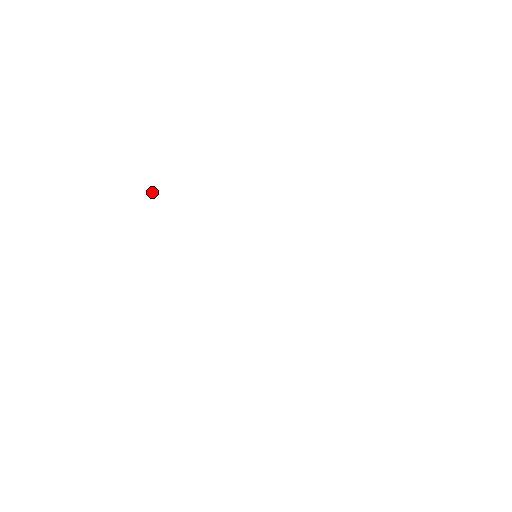
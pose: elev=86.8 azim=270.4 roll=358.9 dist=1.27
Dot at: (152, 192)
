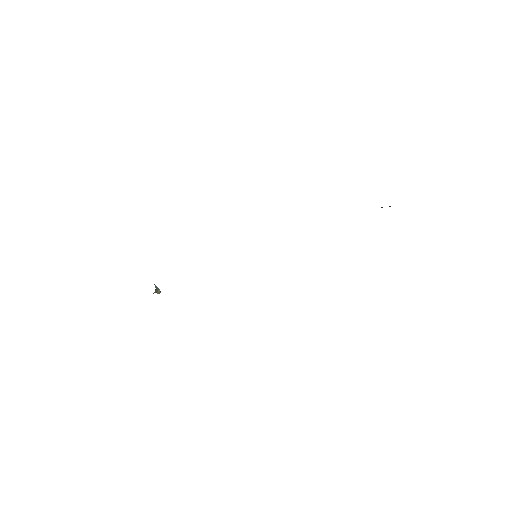
Dot at: (155, 287)
